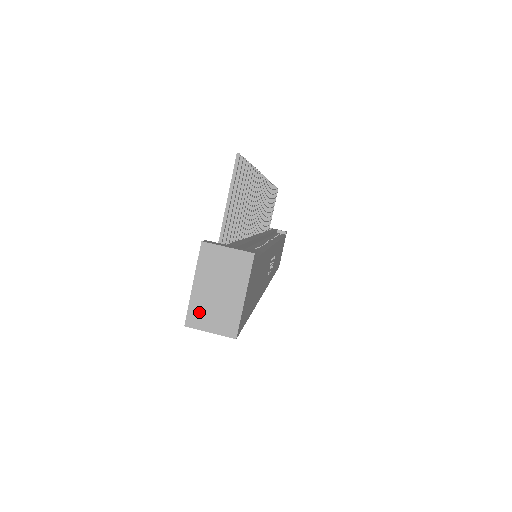
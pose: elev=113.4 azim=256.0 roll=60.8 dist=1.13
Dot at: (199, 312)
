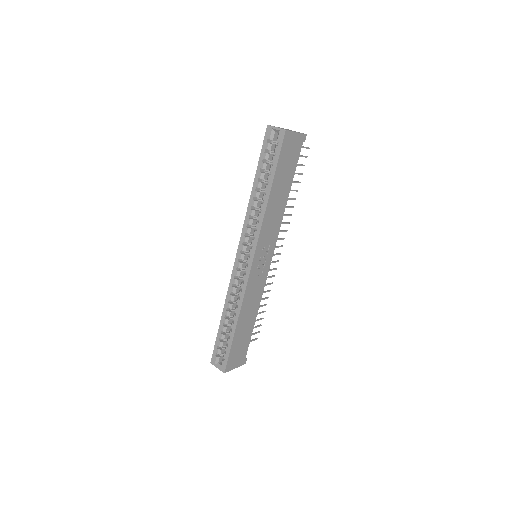
Dot at: occluded
